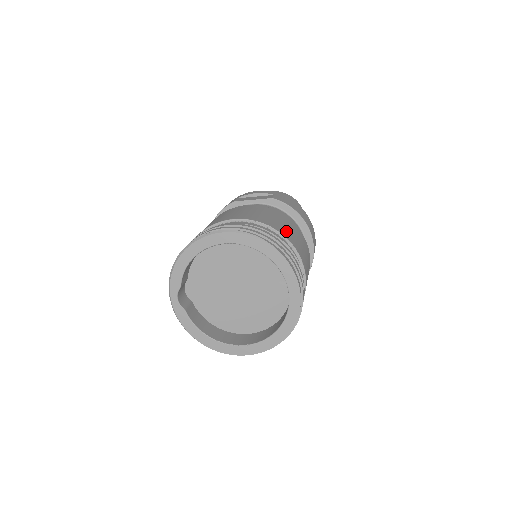
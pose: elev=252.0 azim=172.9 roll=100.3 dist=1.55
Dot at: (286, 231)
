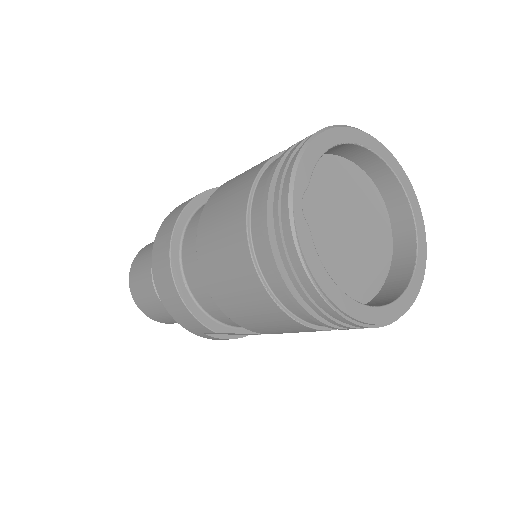
Dot at: occluded
